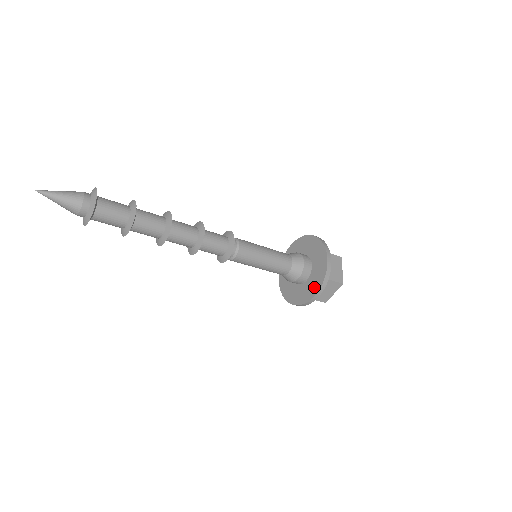
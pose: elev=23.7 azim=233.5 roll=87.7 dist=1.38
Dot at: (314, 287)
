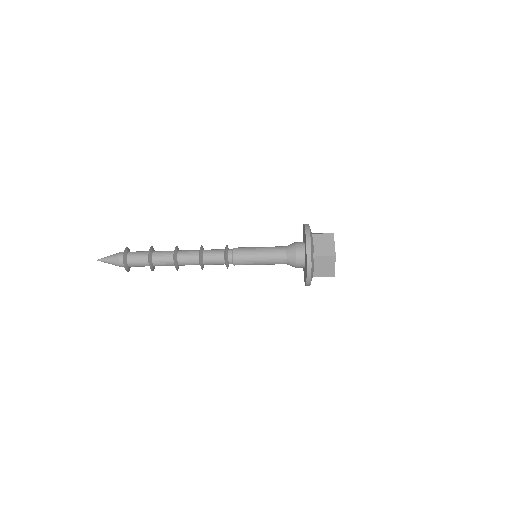
Dot at: (305, 241)
